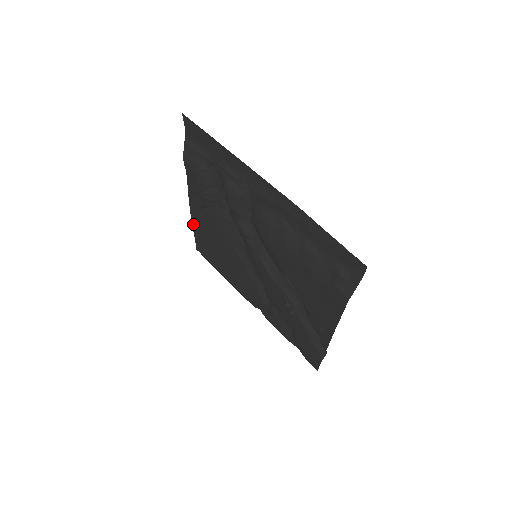
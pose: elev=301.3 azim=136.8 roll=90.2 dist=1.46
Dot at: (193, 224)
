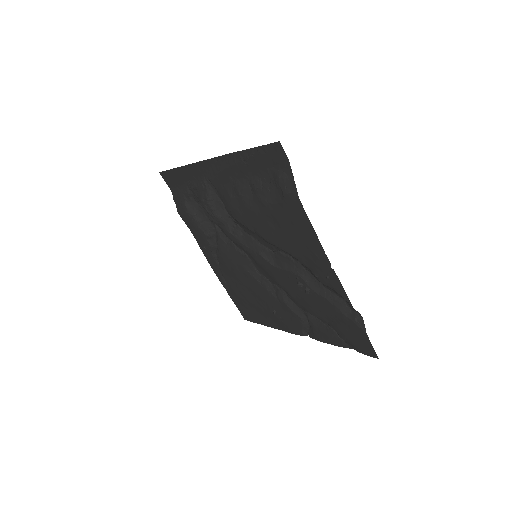
Dot at: (224, 286)
